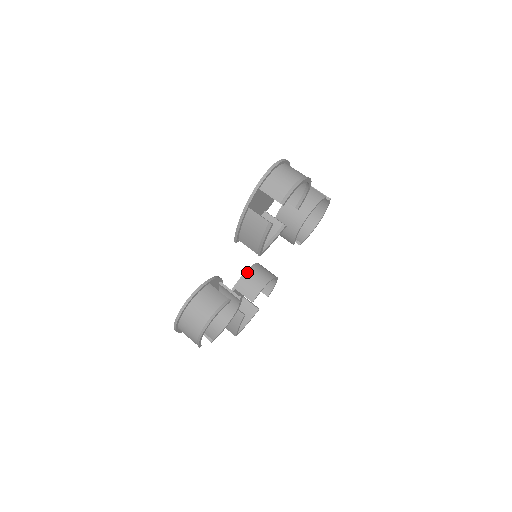
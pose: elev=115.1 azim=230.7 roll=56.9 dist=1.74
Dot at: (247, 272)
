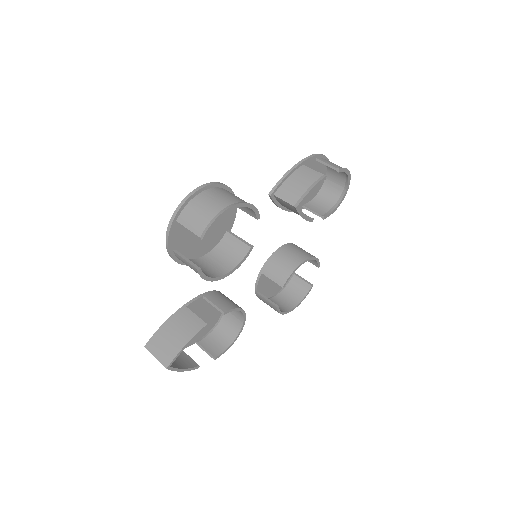
Dot at: (220, 292)
